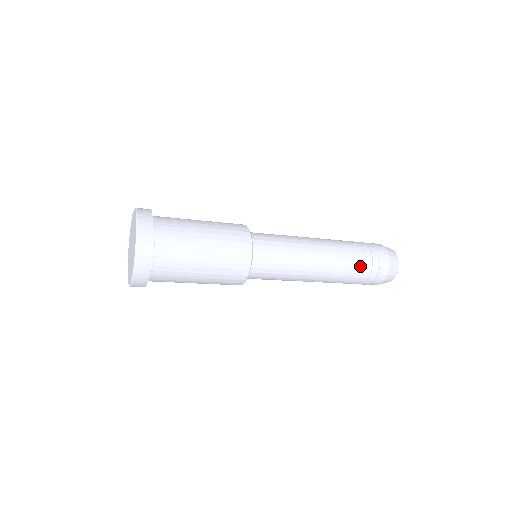
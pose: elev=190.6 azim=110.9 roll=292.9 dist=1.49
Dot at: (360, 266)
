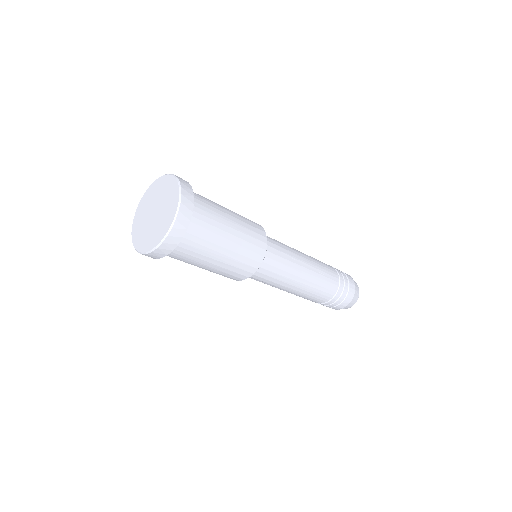
Dot at: (333, 293)
